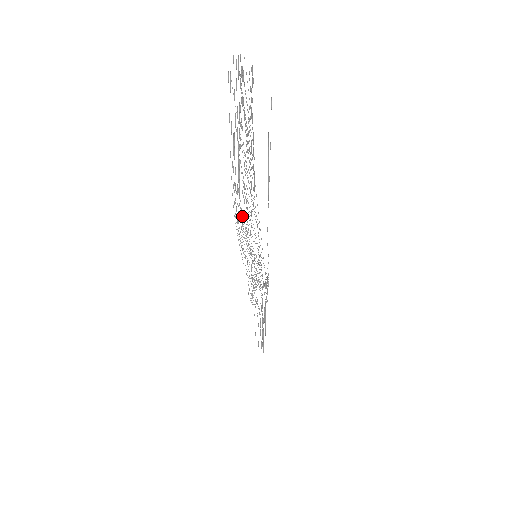
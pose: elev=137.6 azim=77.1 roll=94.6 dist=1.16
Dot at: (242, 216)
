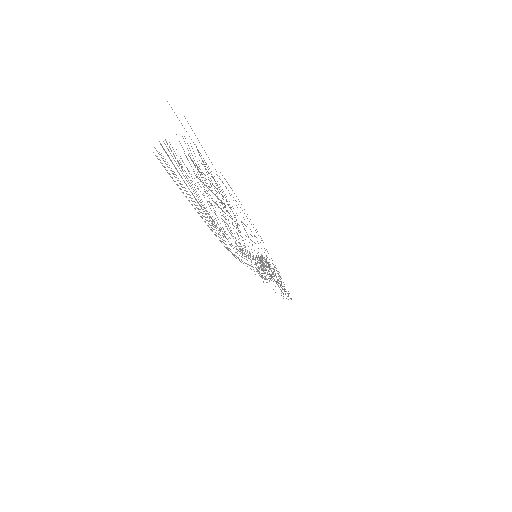
Dot at: occluded
